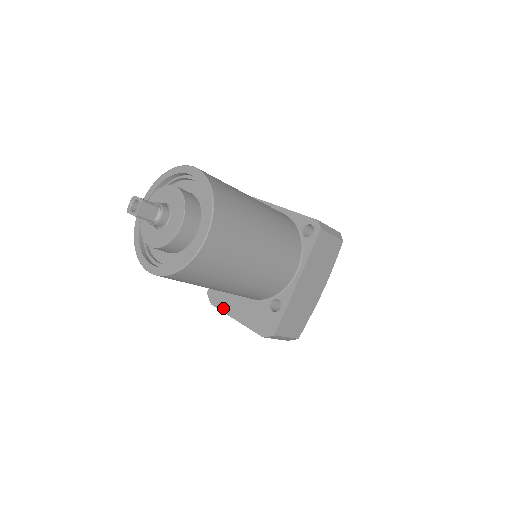
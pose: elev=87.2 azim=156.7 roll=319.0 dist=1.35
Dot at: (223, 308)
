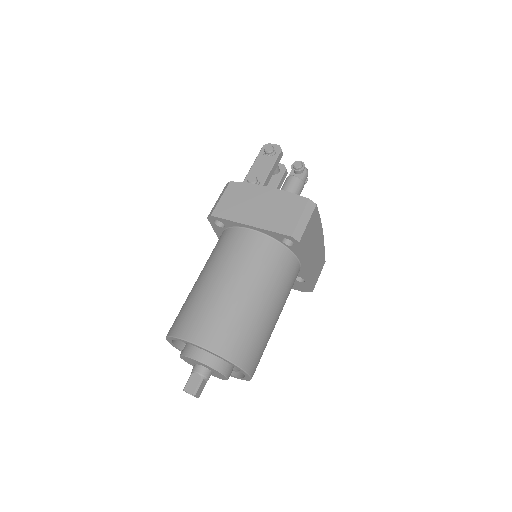
Dot at: occluded
